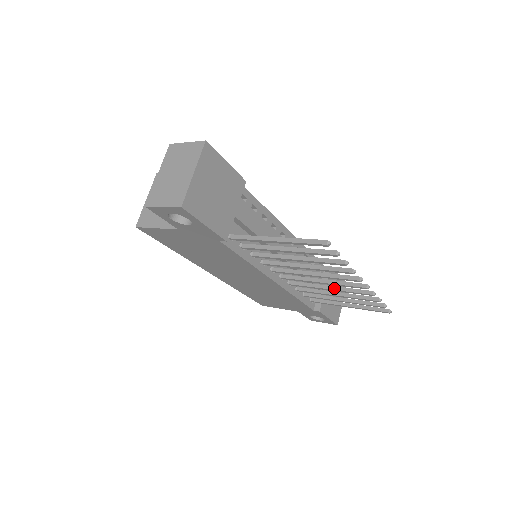
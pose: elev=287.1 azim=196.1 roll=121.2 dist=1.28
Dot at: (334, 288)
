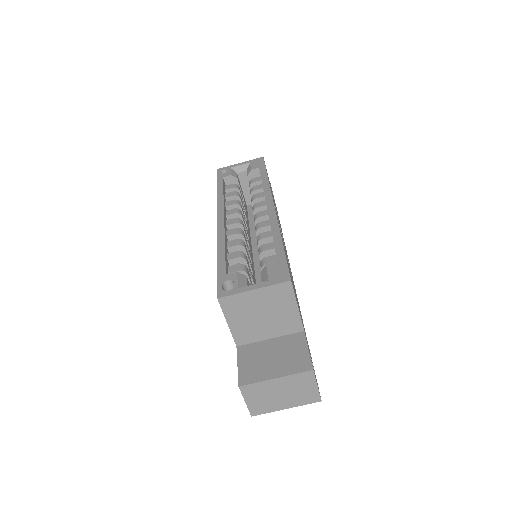
Dot at: occluded
